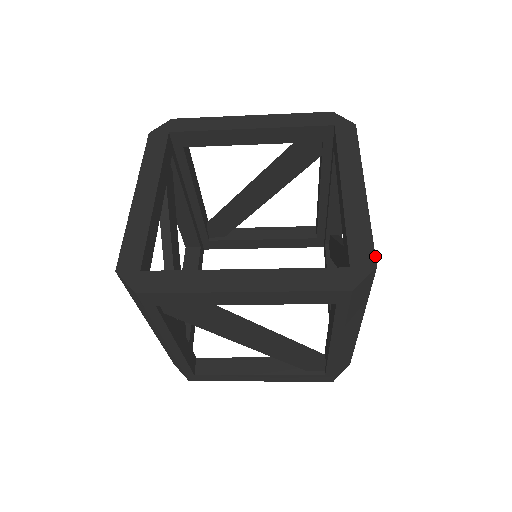
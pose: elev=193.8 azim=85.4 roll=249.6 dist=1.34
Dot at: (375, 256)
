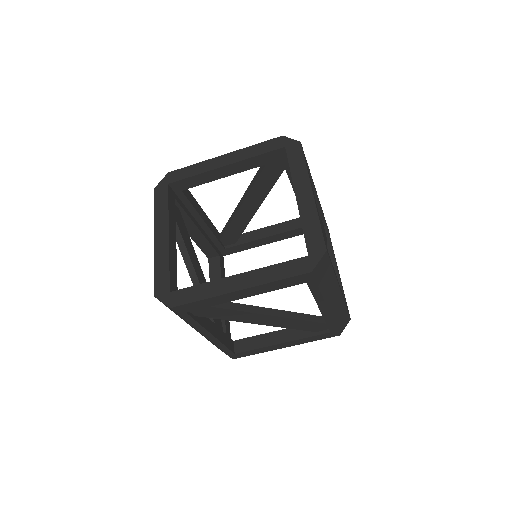
Dot at: (324, 243)
